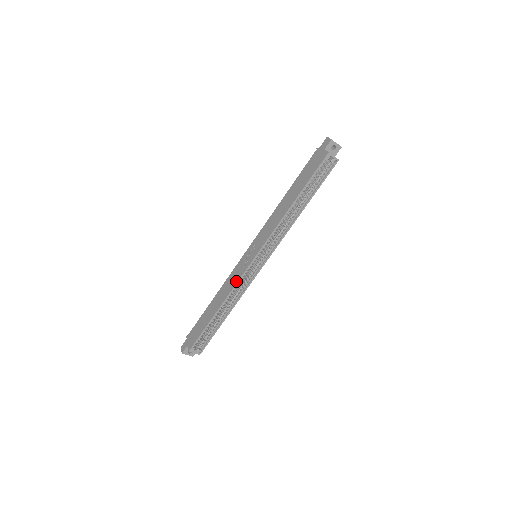
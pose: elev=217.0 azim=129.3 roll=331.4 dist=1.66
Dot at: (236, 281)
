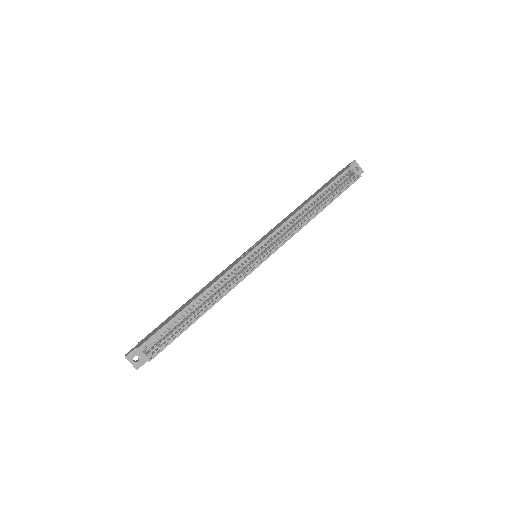
Dot at: (227, 270)
